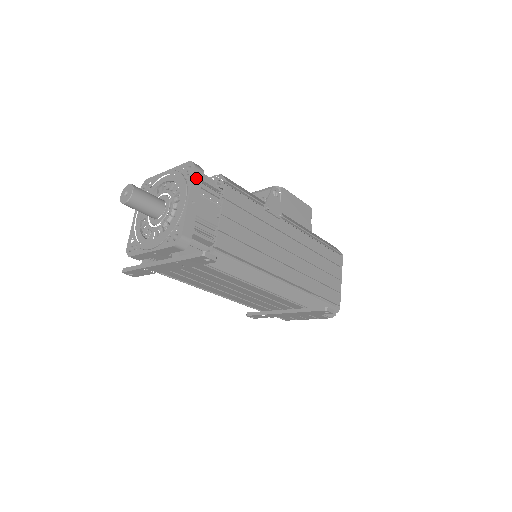
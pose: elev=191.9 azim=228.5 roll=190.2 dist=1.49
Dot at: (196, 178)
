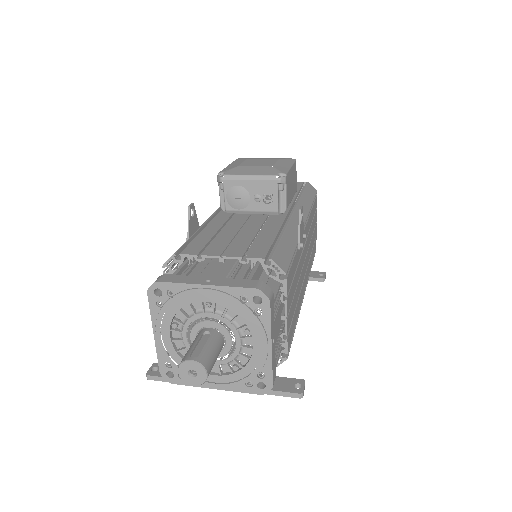
Dot at: (271, 312)
